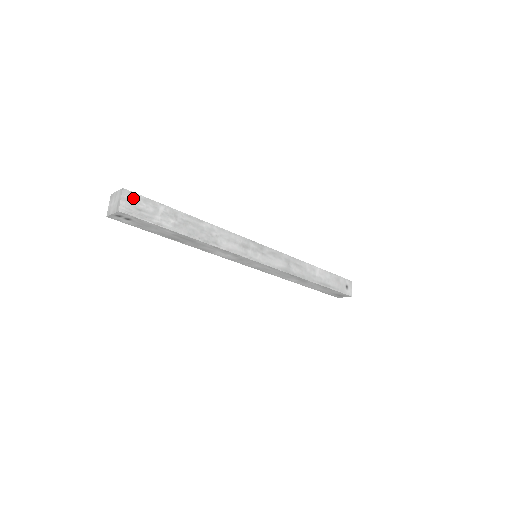
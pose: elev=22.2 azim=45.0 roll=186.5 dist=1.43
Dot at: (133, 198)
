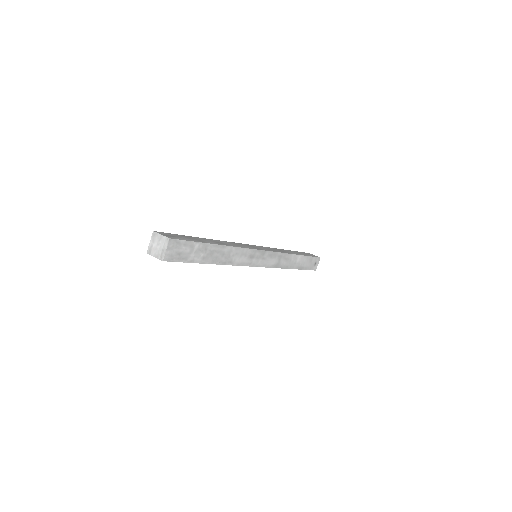
Dot at: (176, 245)
